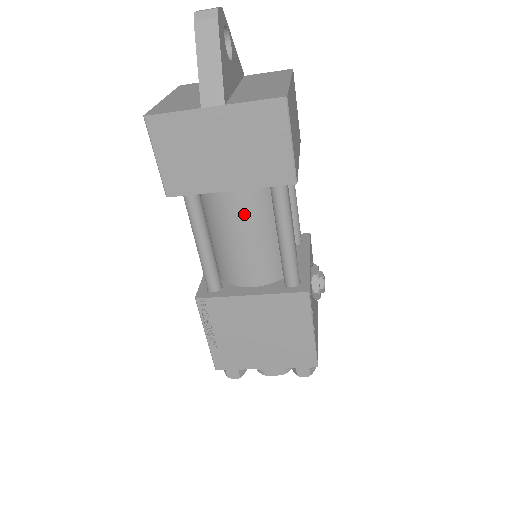
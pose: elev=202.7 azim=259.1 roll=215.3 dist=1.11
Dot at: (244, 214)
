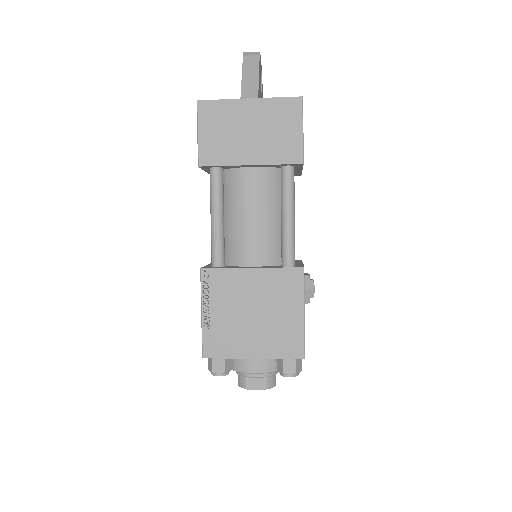
Dot at: (257, 194)
